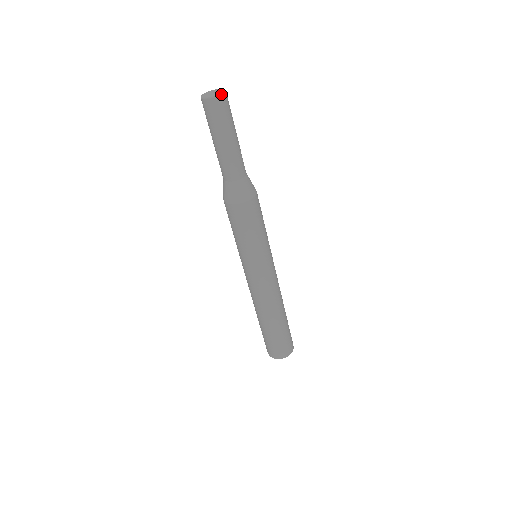
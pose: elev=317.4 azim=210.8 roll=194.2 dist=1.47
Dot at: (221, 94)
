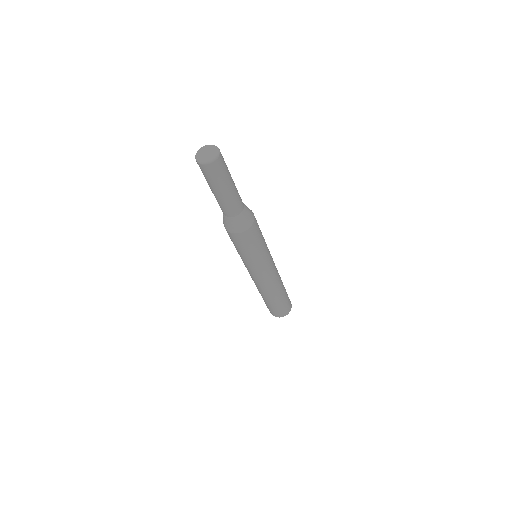
Dot at: (212, 161)
